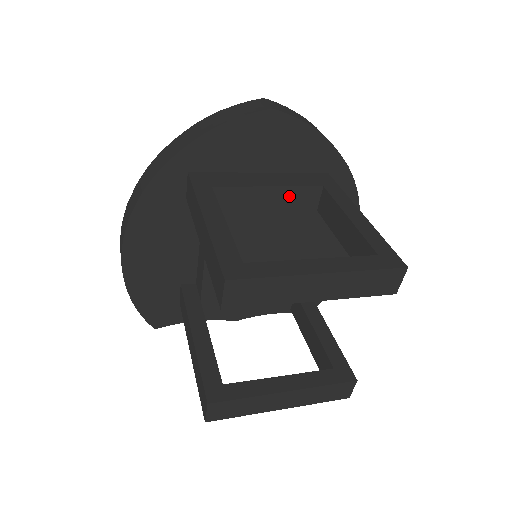
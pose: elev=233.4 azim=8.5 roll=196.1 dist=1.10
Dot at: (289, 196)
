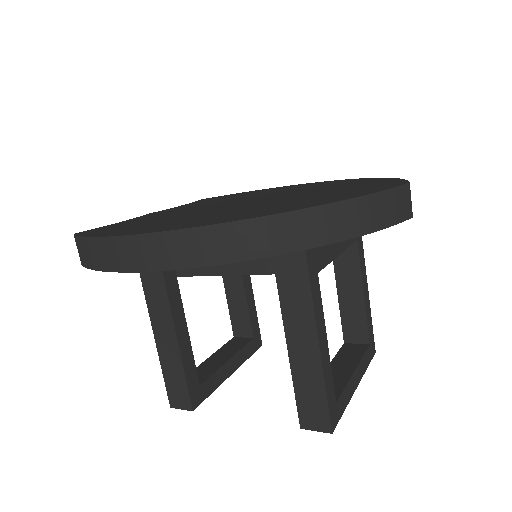
Dot at: occluded
